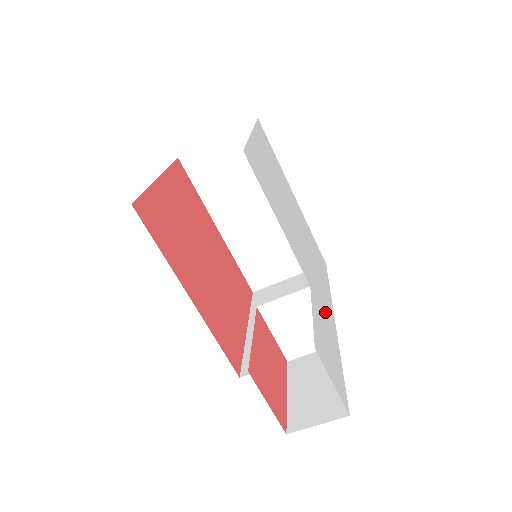
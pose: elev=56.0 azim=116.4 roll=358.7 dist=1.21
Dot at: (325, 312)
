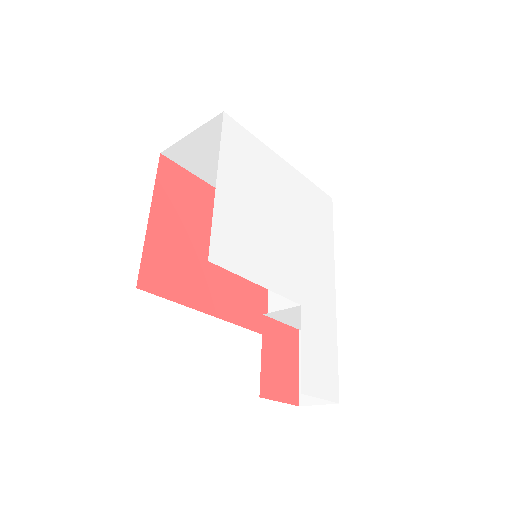
Dot at: (321, 305)
